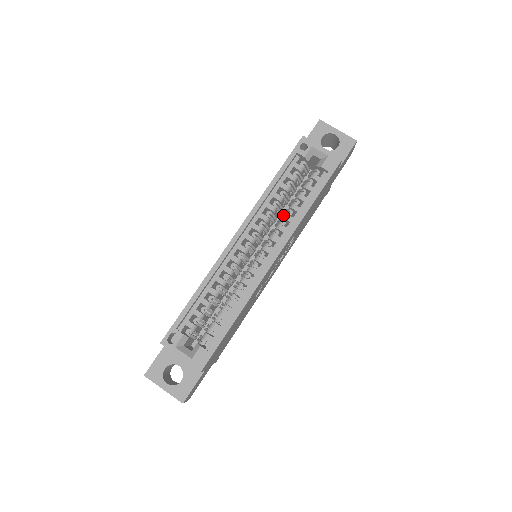
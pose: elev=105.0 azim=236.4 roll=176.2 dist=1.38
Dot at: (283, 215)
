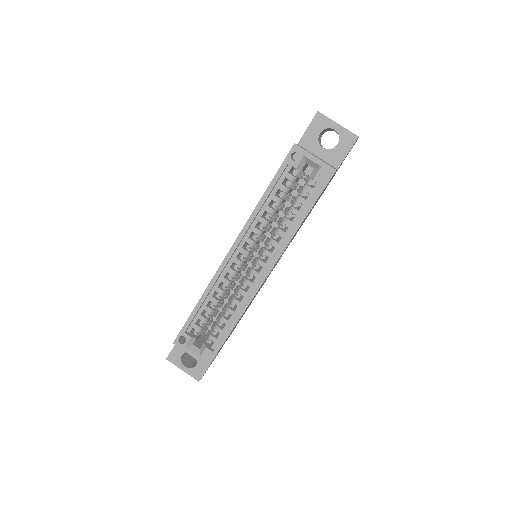
Dot at: occluded
